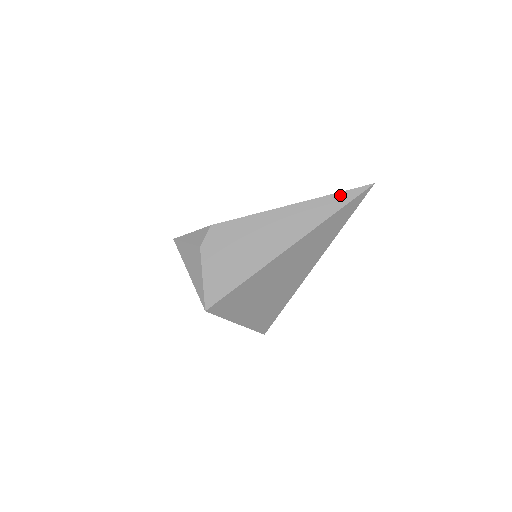
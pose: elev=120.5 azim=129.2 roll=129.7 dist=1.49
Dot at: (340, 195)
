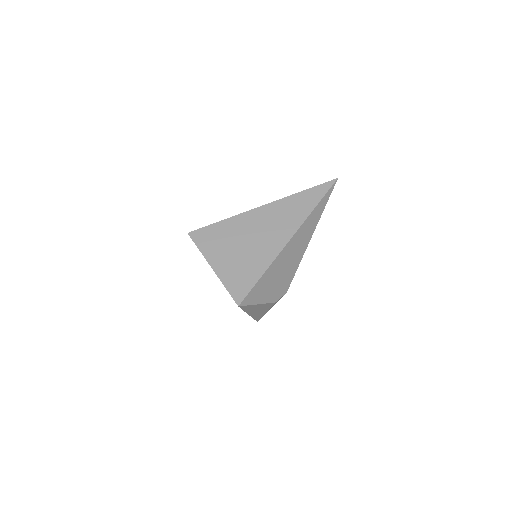
Dot at: occluded
